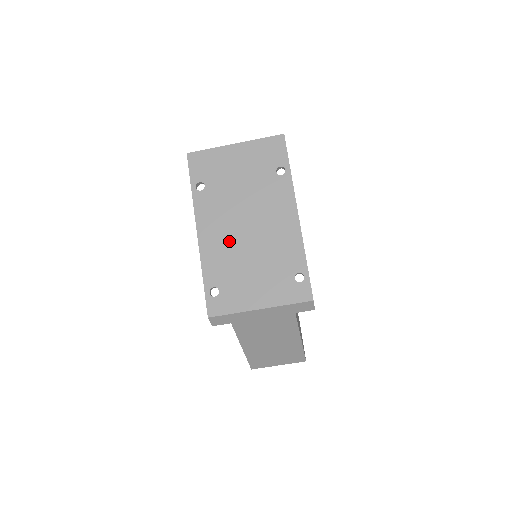
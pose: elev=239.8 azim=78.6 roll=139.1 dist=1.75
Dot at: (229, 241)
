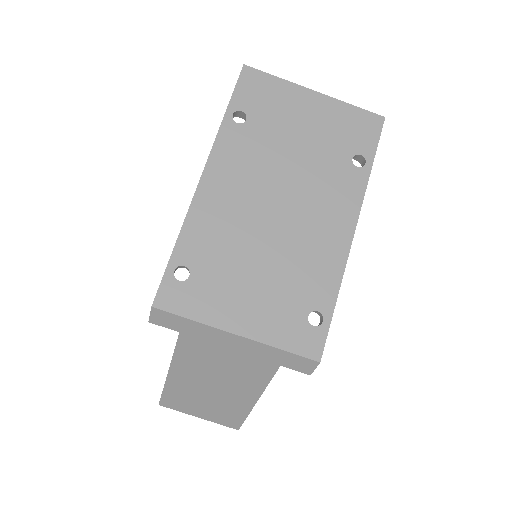
Dot at: (242, 213)
